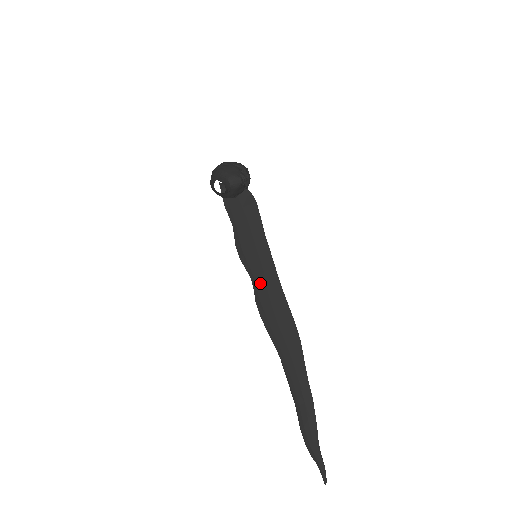
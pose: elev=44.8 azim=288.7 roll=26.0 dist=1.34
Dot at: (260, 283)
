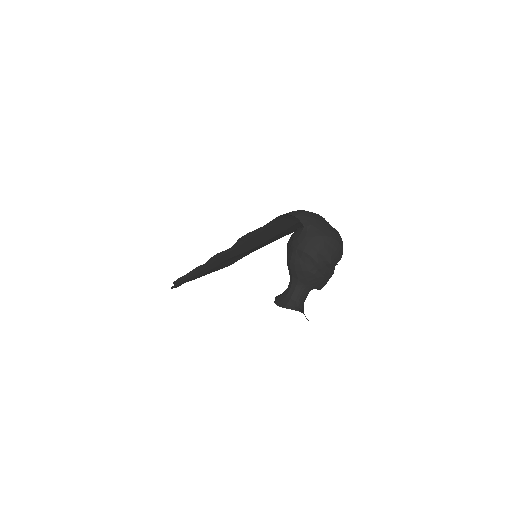
Dot at: (236, 252)
